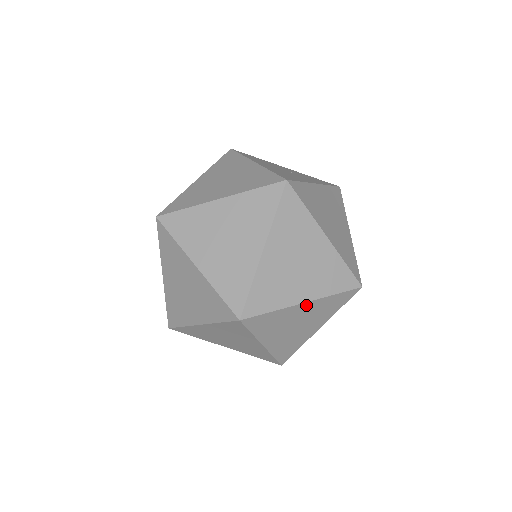
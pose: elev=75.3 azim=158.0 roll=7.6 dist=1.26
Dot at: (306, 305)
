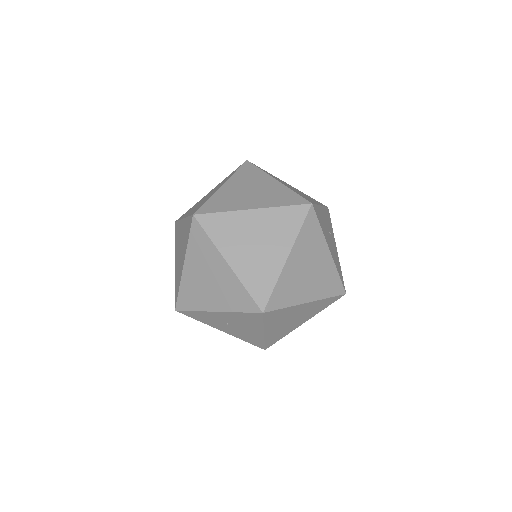
Dot at: (256, 214)
